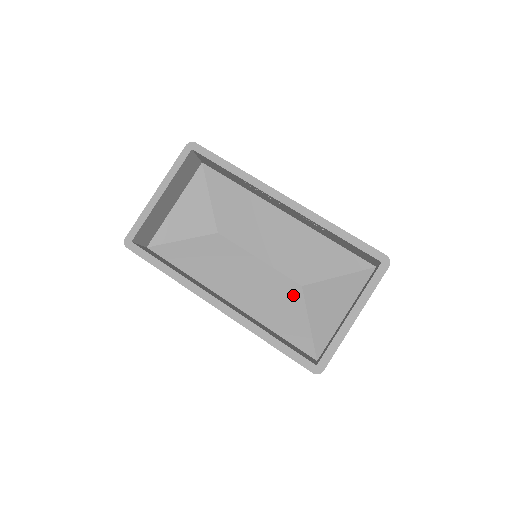
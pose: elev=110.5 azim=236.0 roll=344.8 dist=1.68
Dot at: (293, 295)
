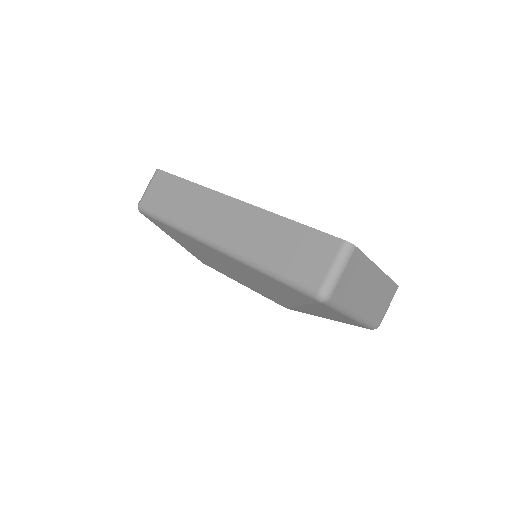
Dot at: occluded
